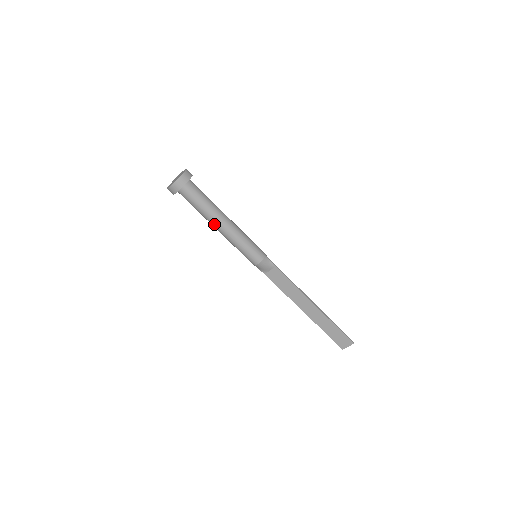
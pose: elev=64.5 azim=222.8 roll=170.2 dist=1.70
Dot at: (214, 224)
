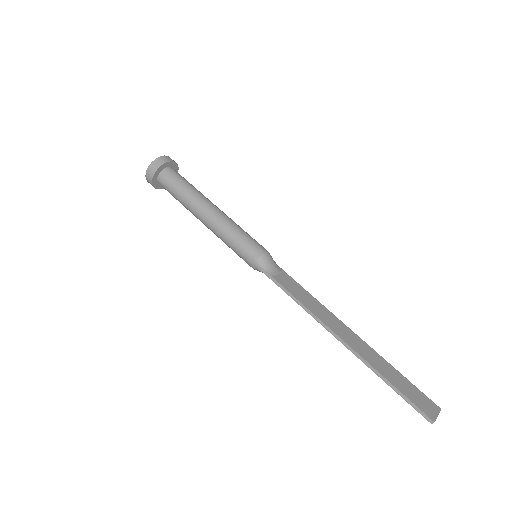
Dot at: (205, 203)
